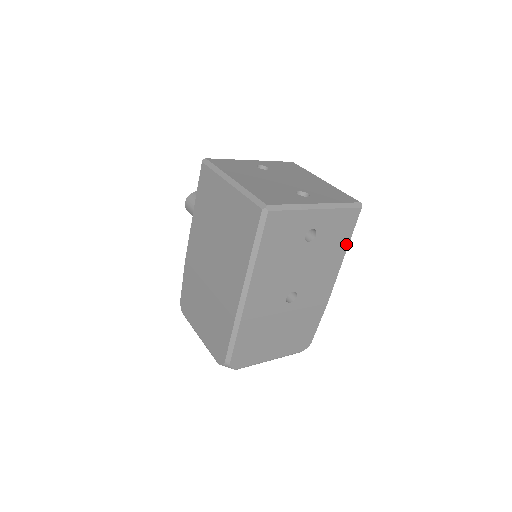
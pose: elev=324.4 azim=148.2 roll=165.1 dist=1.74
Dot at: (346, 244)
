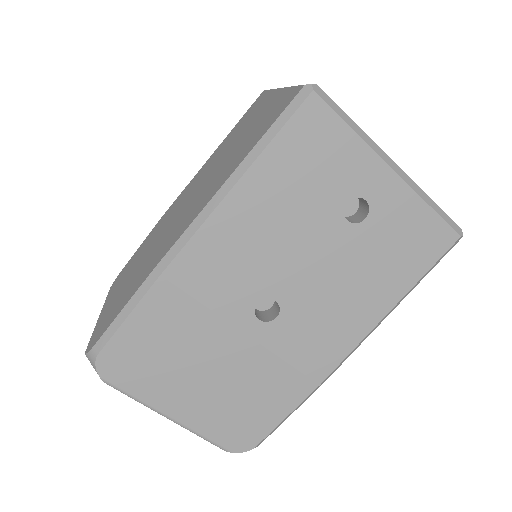
Dot at: (404, 288)
